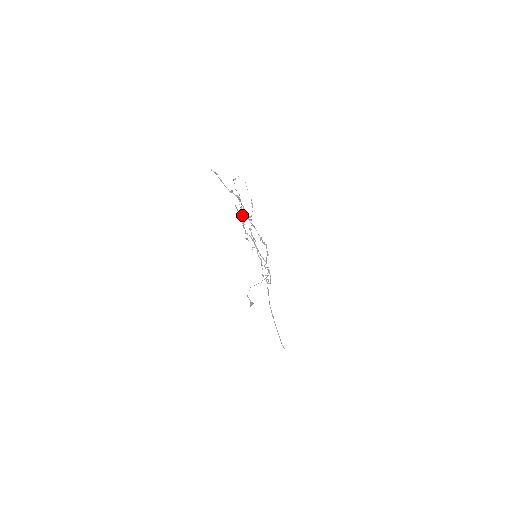
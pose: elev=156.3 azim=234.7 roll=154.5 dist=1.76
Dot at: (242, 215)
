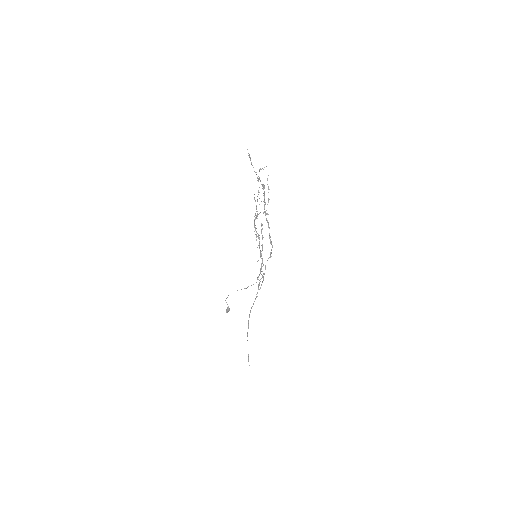
Dot at: (256, 209)
